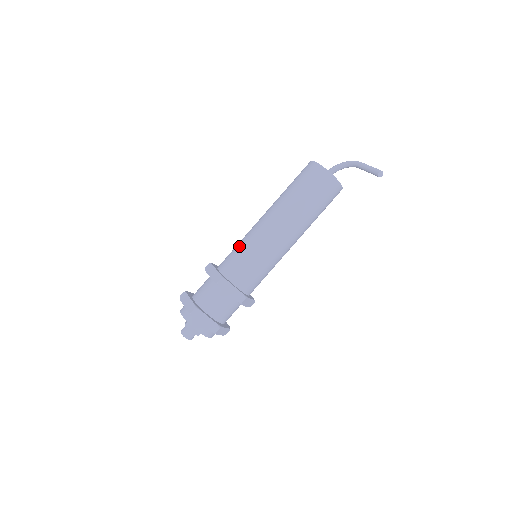
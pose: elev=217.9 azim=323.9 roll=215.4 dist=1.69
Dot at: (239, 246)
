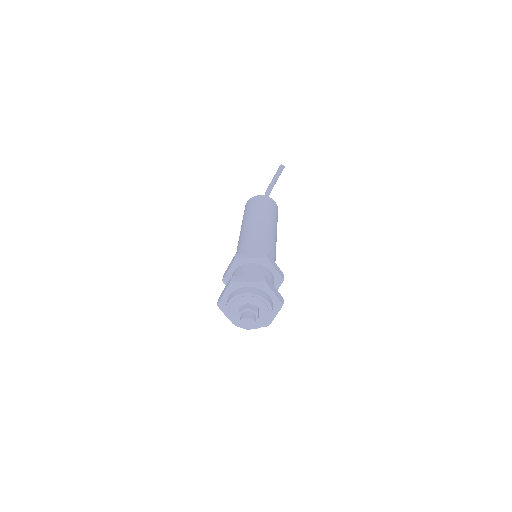
Dot at: (236, 252)
